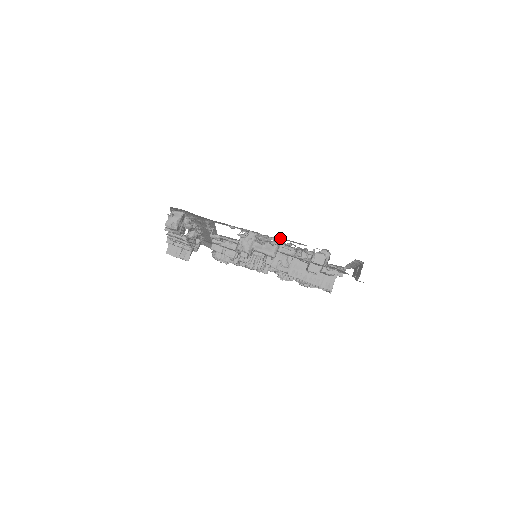
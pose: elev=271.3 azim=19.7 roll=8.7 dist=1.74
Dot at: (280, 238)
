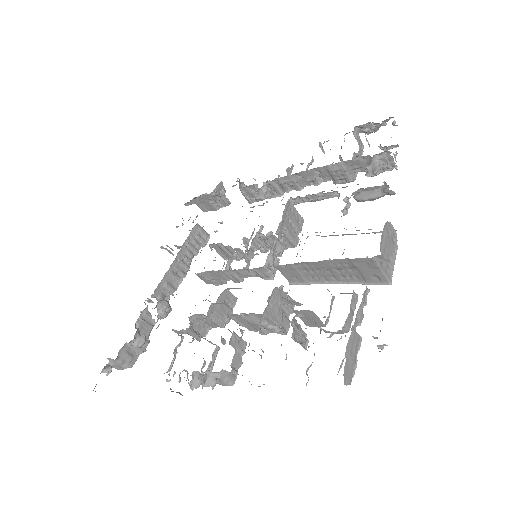
Dot at: (209, 378)
